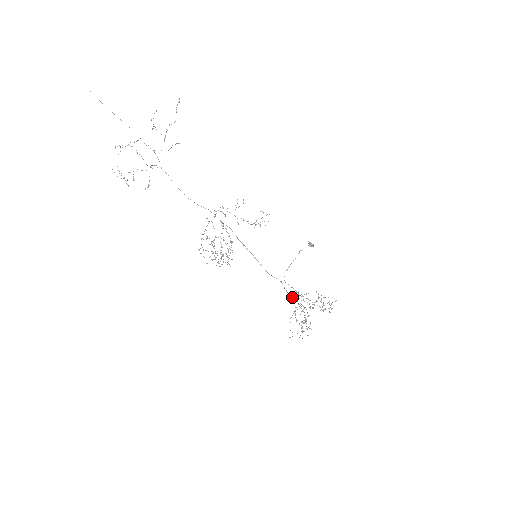
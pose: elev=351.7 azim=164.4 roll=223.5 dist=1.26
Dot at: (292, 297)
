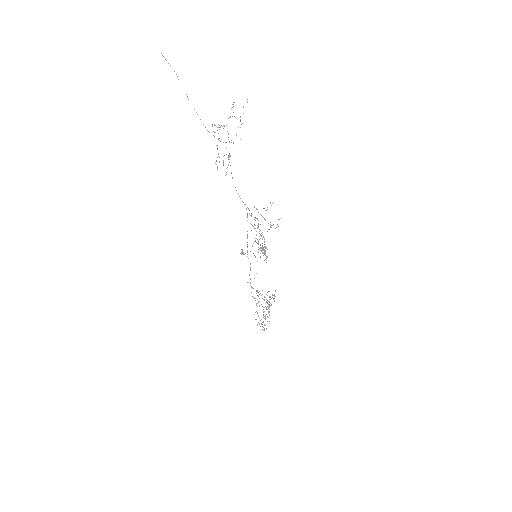
Dot at: occluded
